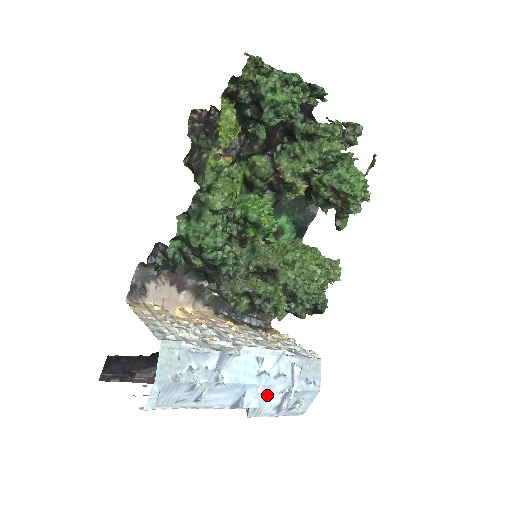
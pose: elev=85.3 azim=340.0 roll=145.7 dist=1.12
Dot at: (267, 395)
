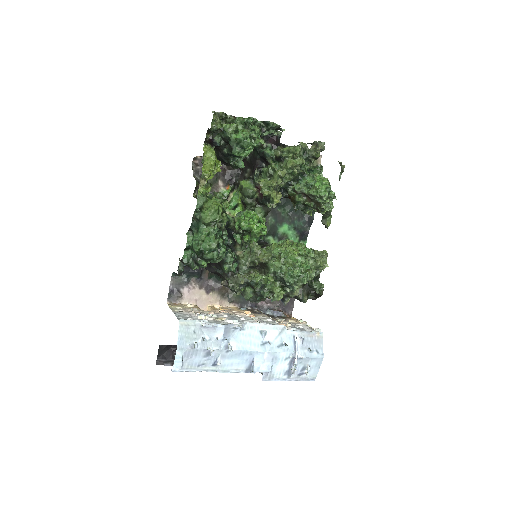
Dot at: (274, 361)
